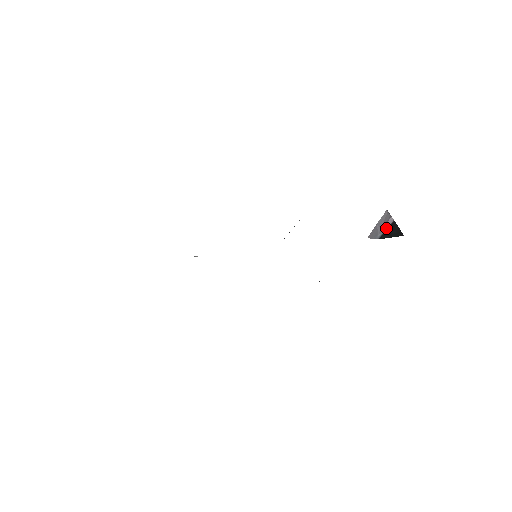
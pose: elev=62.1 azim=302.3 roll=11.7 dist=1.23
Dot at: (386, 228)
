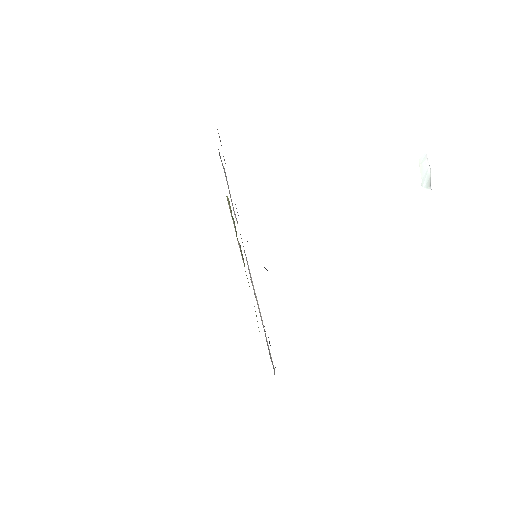
Dot at: occluded
